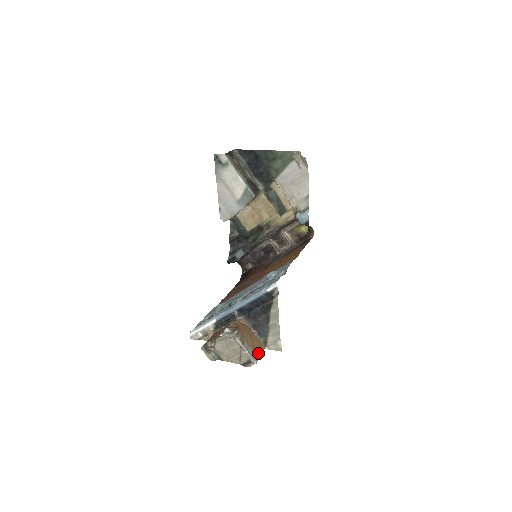
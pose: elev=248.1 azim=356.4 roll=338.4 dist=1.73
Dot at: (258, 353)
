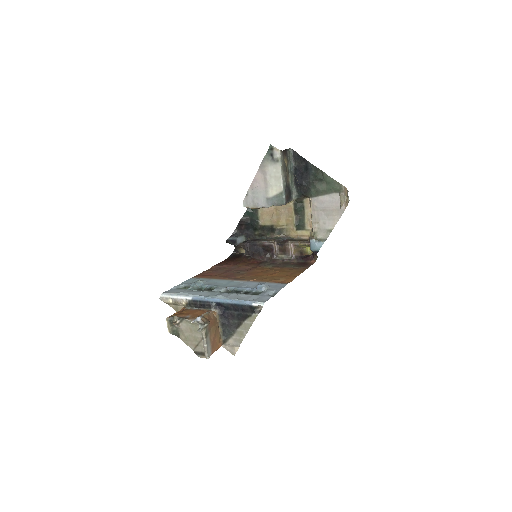
Dot at: (214, 349)
